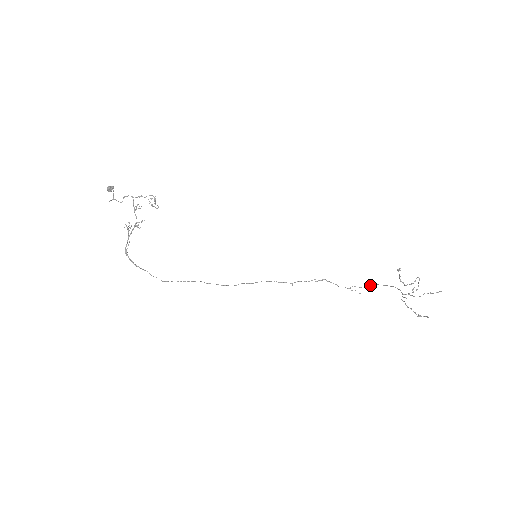
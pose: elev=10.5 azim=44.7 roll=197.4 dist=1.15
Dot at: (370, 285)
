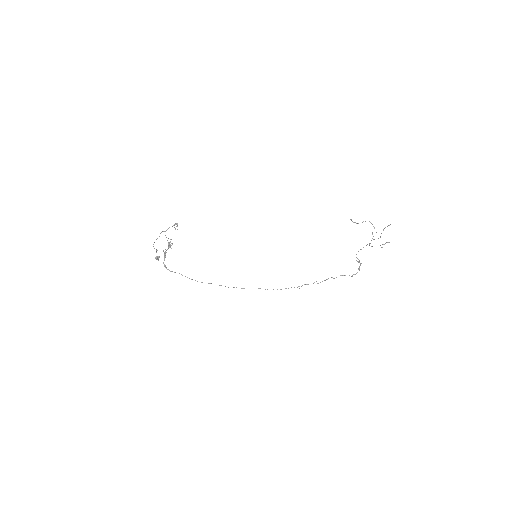
Dot at: (358, 268)
